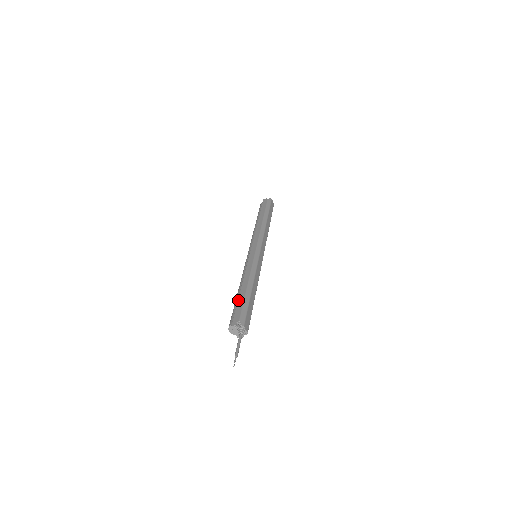
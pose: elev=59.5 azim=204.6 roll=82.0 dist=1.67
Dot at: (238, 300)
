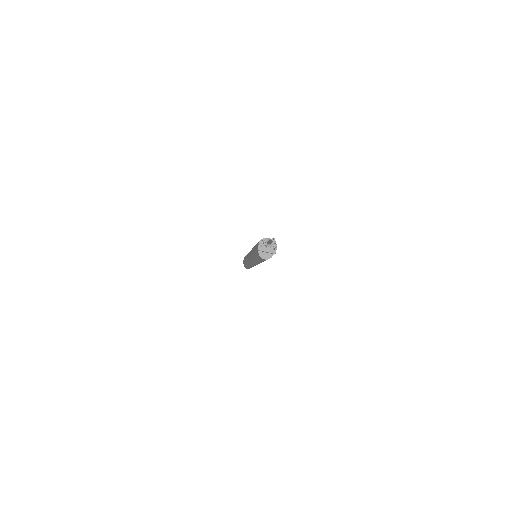
Dot at: (254, 251)
